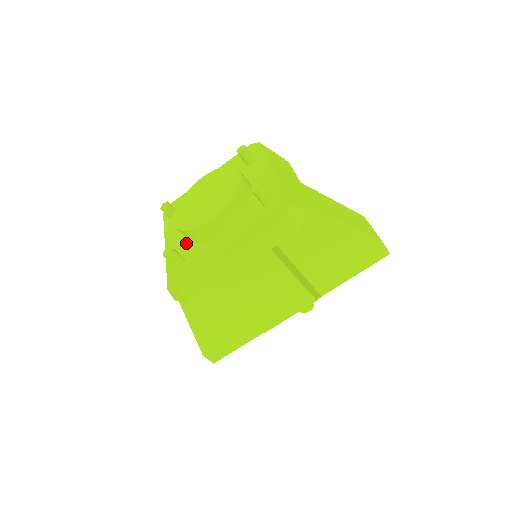
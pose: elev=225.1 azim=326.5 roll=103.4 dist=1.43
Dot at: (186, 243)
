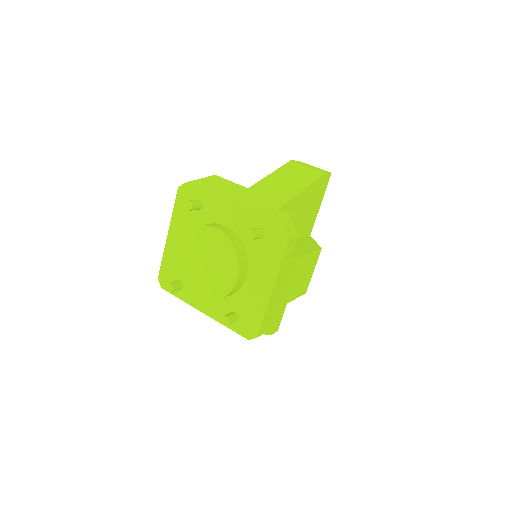
Dot at: (220, 300)
